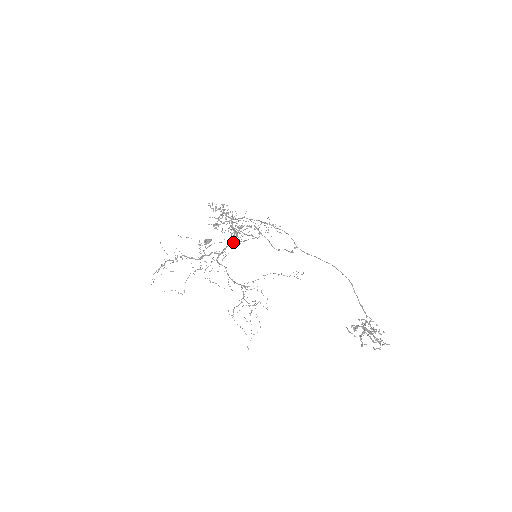
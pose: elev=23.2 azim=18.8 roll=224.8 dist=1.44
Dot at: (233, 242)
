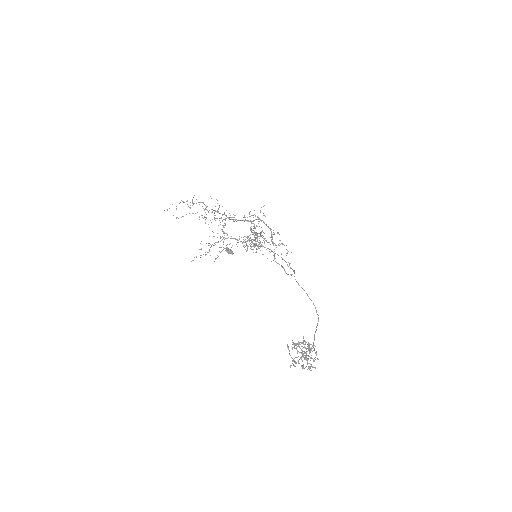
Dot at: (245, 217)
